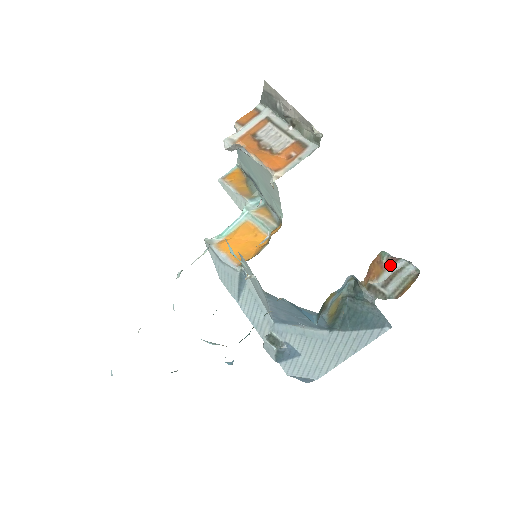
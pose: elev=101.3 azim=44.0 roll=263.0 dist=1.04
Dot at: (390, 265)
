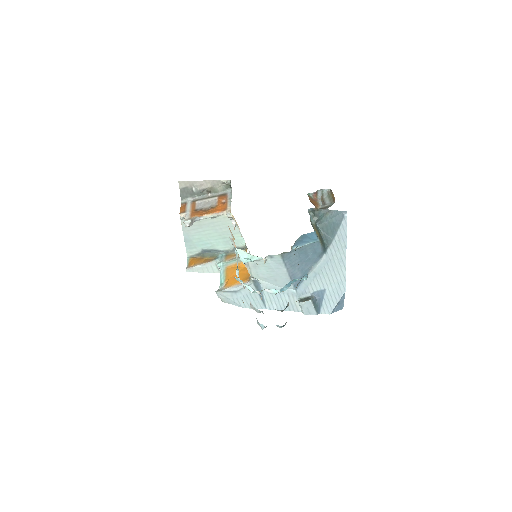
Dot at: (317, 198)
